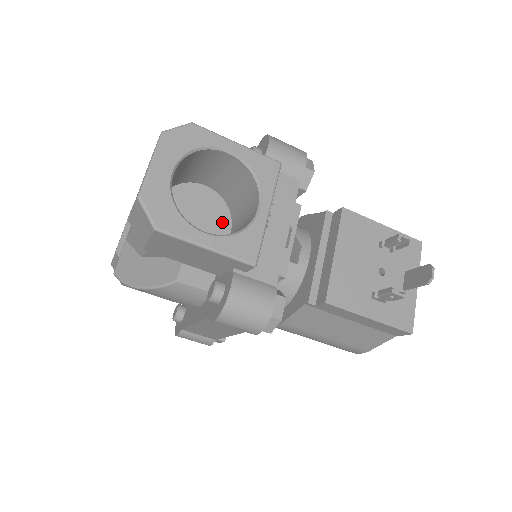
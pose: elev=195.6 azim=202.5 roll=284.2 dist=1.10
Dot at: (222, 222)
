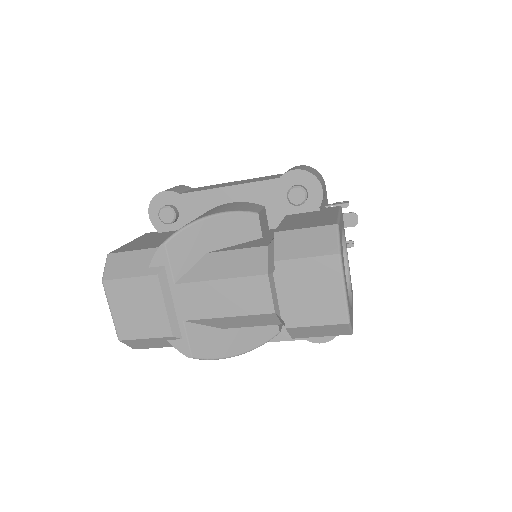
Dot at: occluded
